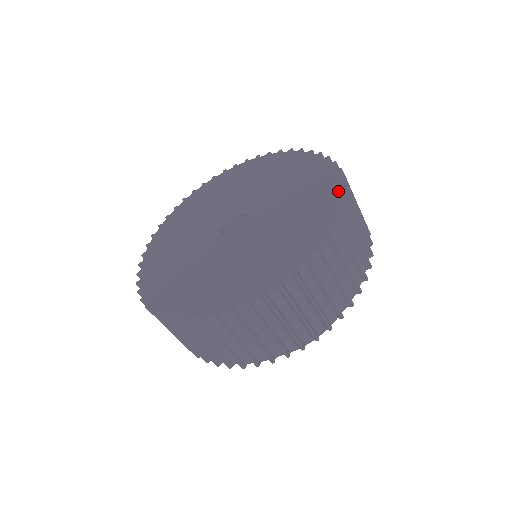
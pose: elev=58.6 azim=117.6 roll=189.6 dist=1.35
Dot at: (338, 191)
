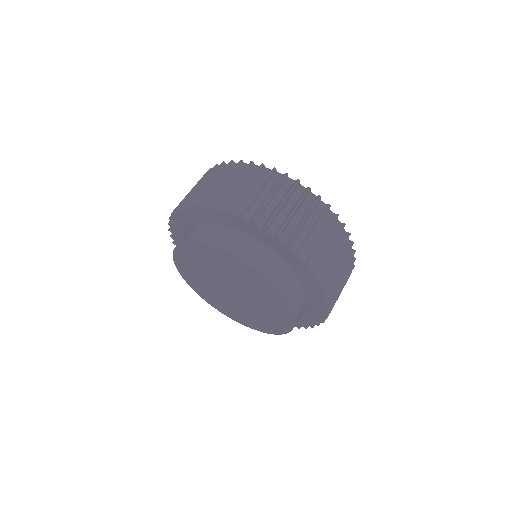
Dot at: occluded
